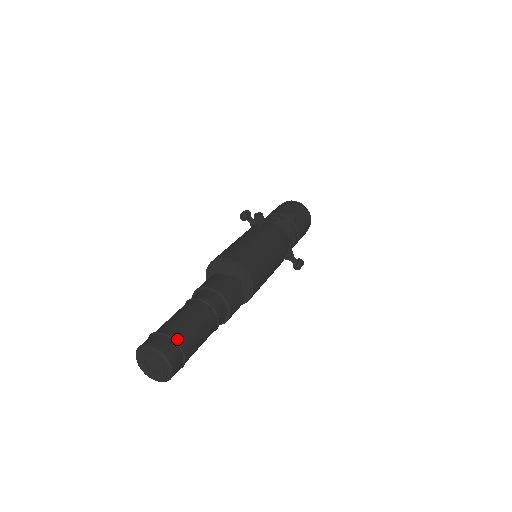
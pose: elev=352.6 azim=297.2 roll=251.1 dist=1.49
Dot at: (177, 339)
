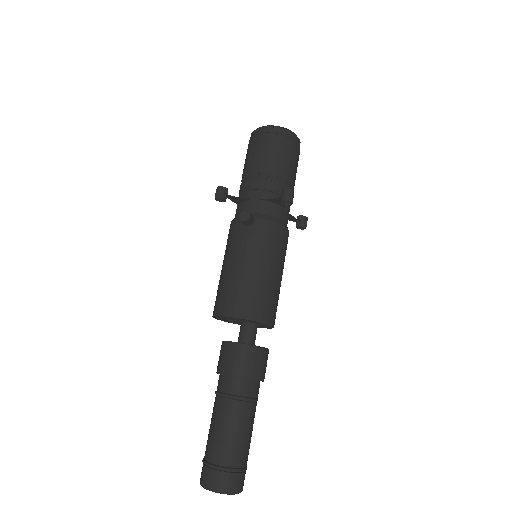
Dot at: (234, 467)
